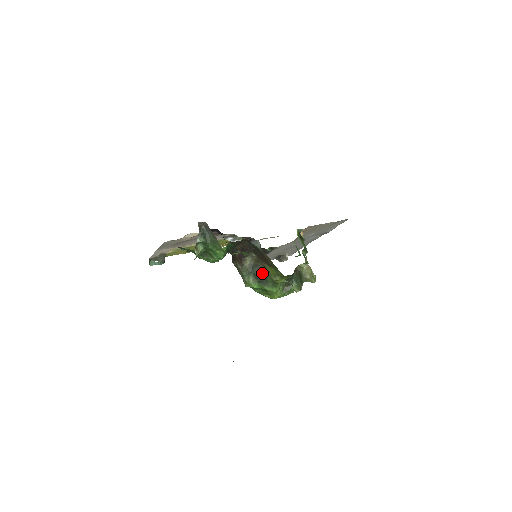
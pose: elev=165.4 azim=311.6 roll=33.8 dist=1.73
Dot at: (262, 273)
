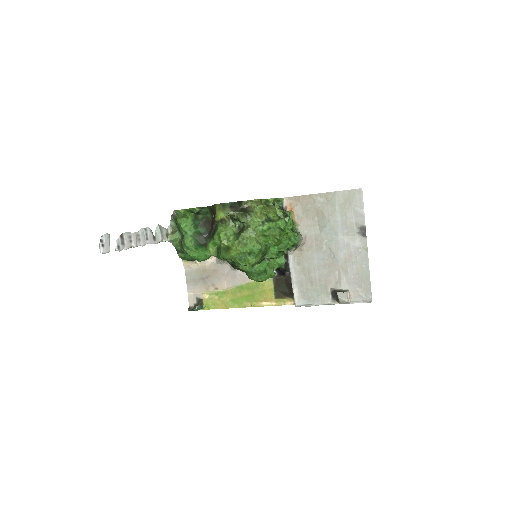
Dot at: (215, 227)
